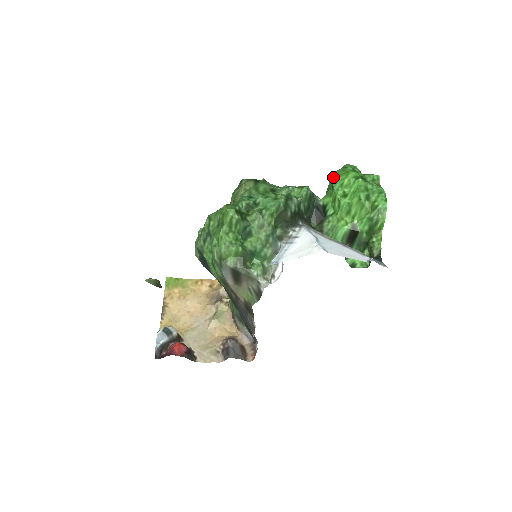
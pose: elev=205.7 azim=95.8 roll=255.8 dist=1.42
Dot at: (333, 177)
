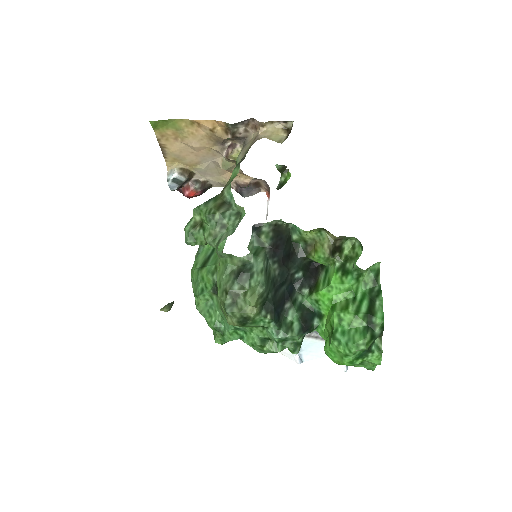
Dot at: (327, 355)
